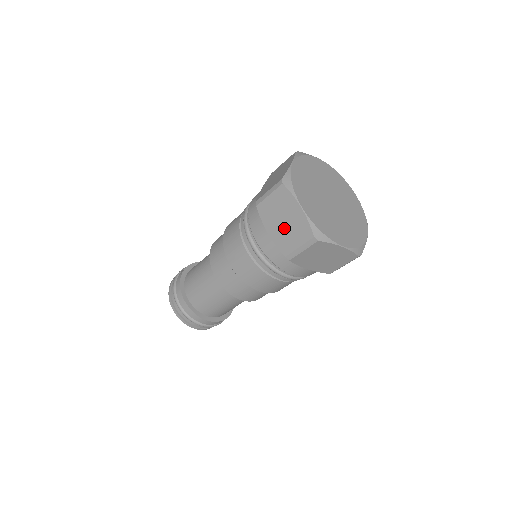
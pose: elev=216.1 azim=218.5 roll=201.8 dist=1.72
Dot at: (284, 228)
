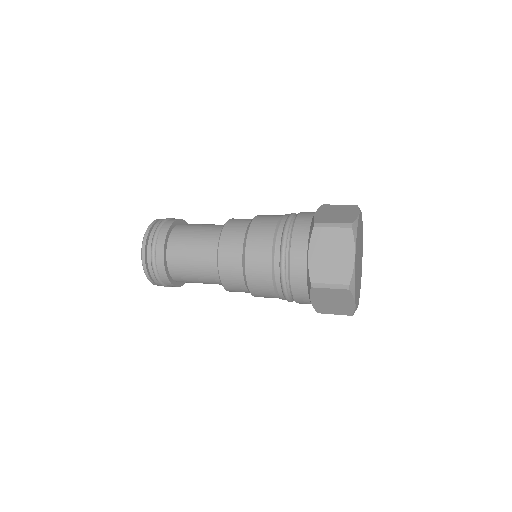
Dot at: (327, 261)
